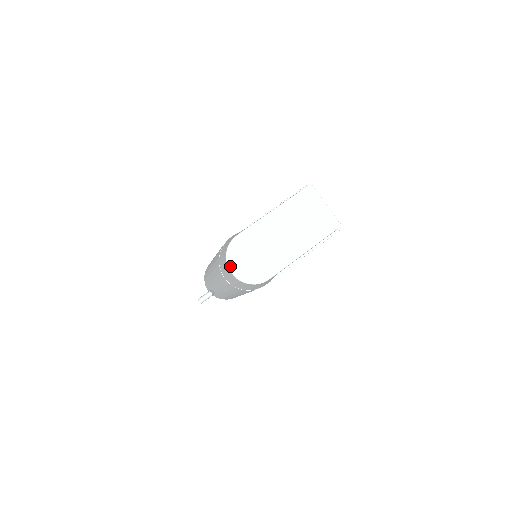
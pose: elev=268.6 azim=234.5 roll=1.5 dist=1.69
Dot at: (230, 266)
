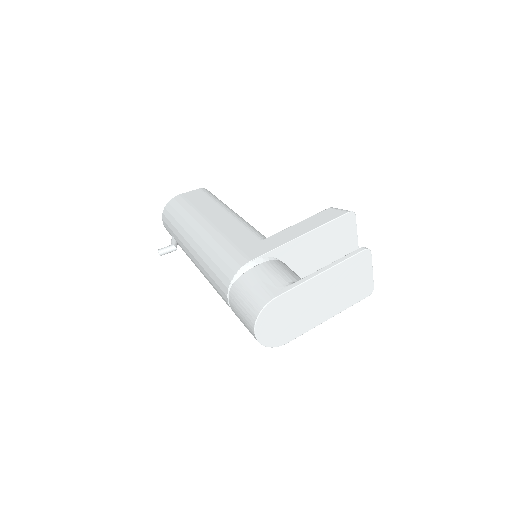
Dot at: (257, 329)
